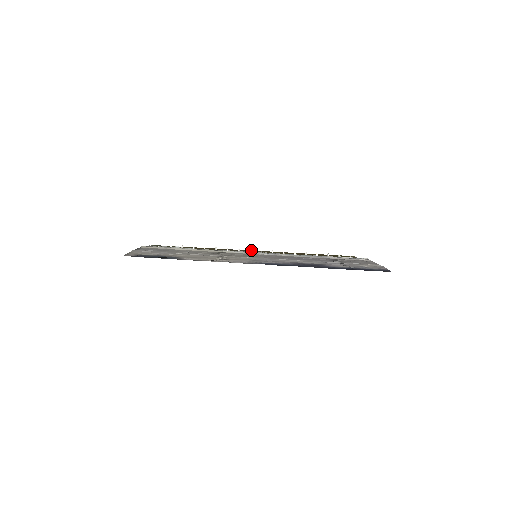
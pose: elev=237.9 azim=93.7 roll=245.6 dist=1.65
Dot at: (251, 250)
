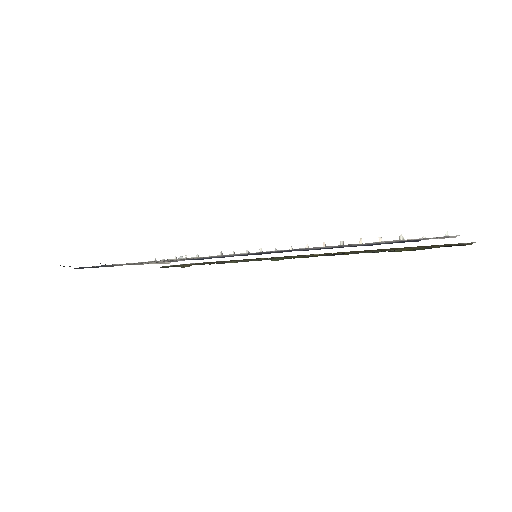
Dot at: occluded
